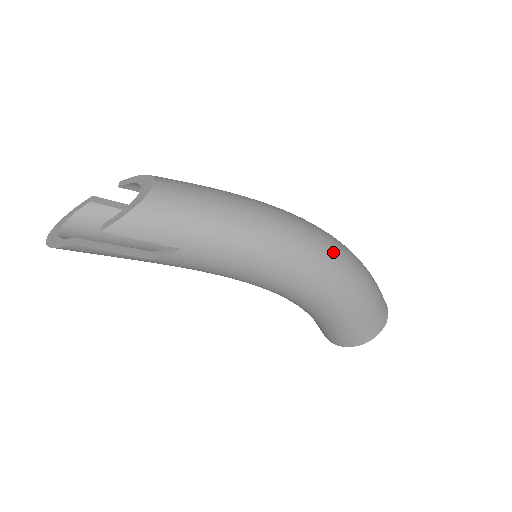
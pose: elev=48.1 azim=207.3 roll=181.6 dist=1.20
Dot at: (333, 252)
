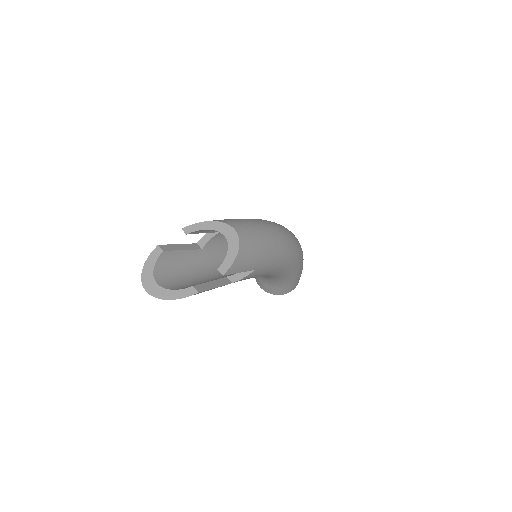
Dot at: (298, 241)
